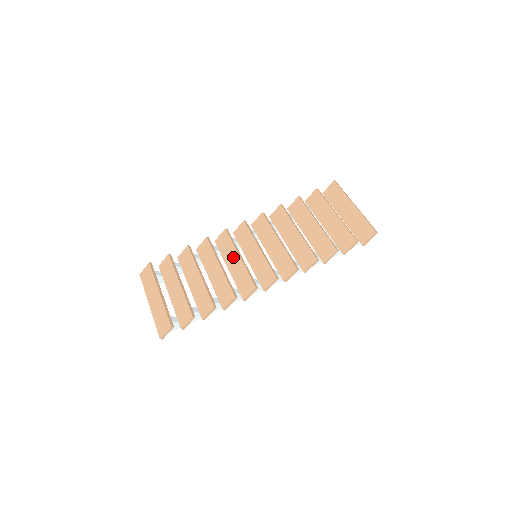
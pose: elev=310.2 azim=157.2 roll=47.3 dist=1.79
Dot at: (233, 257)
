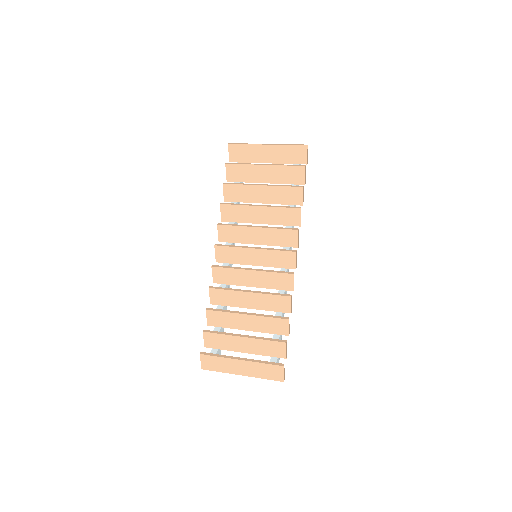
Dot at: (246, 276)
